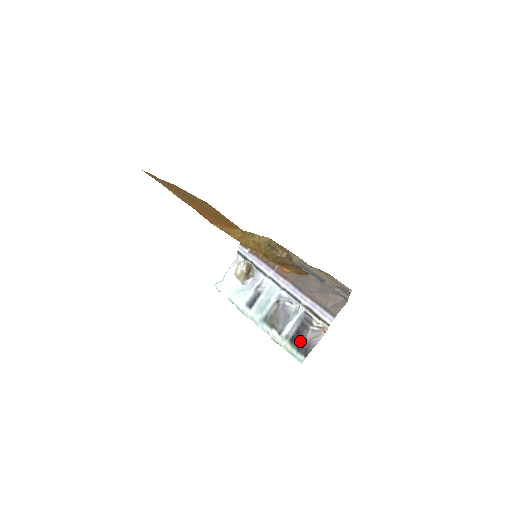
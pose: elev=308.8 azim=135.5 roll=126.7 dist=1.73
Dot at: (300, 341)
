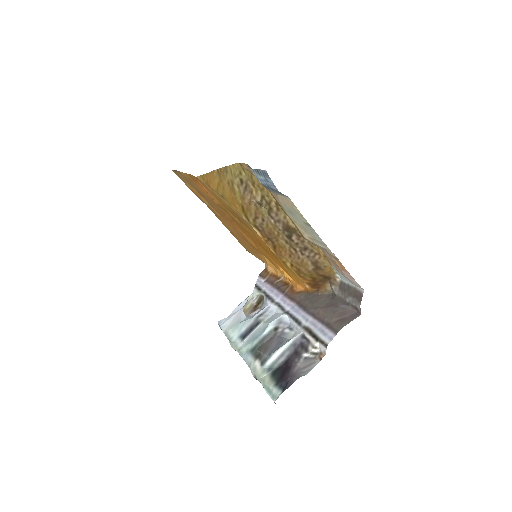
Dot at: (284, 372)
